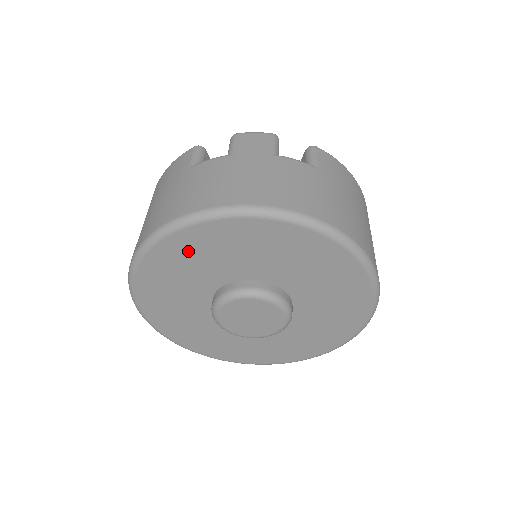
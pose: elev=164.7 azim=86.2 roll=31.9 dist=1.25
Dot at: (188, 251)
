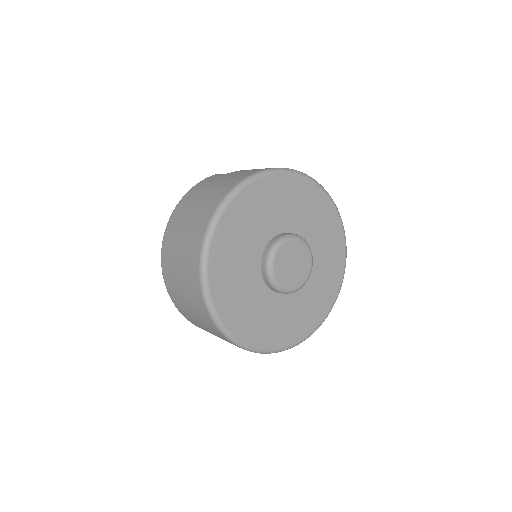
Dot at: (262, 198)
